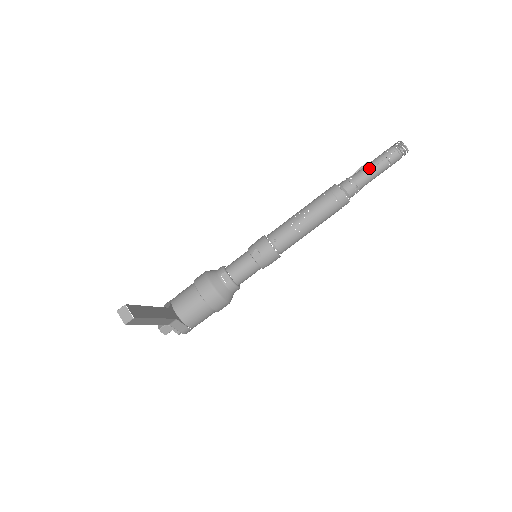
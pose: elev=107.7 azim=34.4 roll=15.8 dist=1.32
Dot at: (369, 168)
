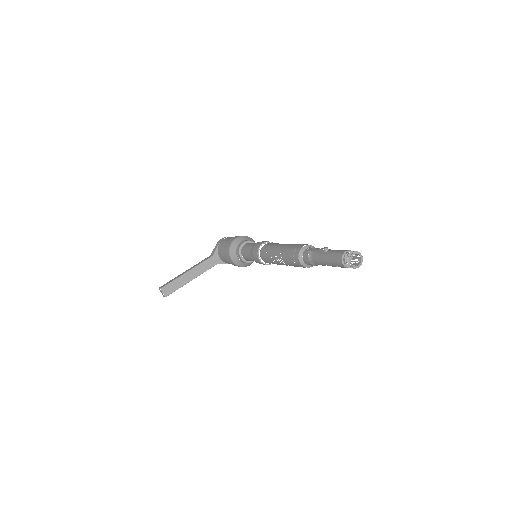
Dot at: (321, 260)
